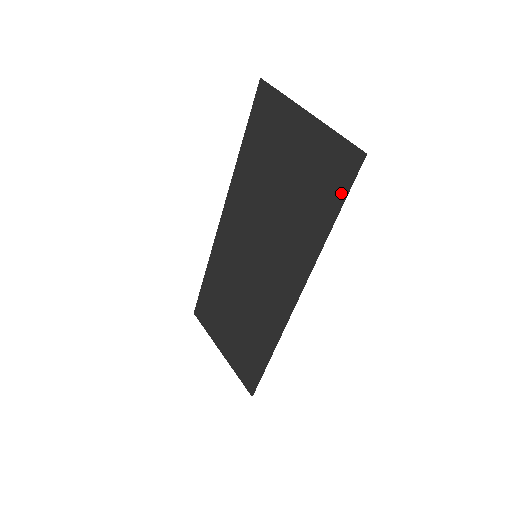
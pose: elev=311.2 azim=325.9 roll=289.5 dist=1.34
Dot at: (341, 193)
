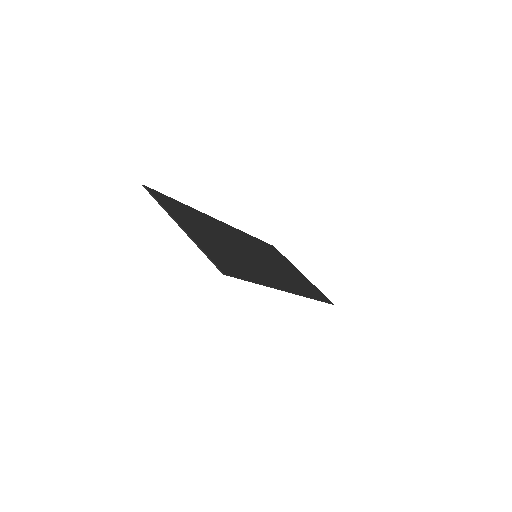
Dot at: occluded
